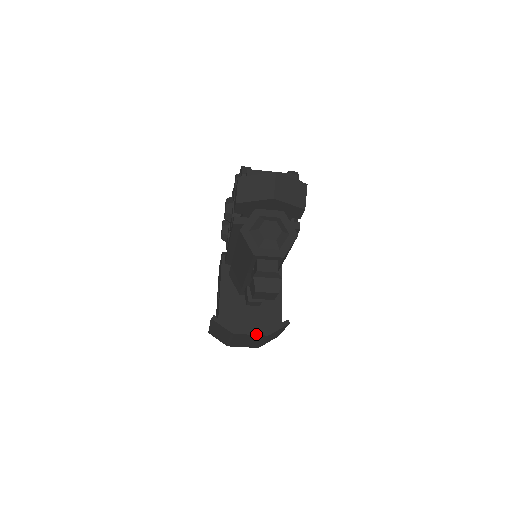
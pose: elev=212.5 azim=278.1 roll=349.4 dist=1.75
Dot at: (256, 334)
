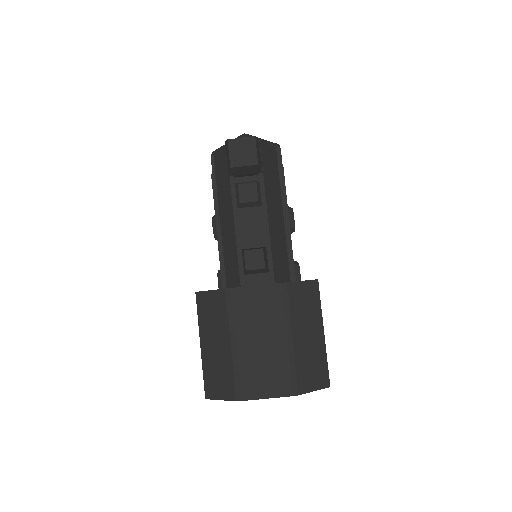
Dot at: occluded
